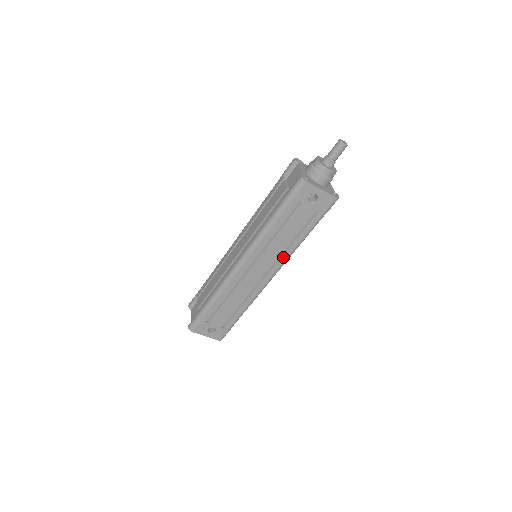
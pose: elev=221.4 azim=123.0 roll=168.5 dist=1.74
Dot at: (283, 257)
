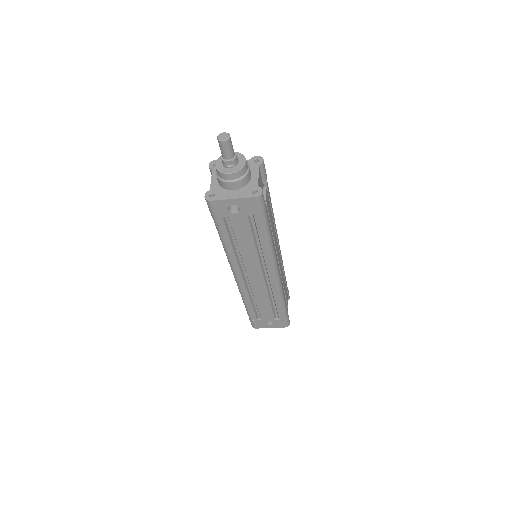
Dot at: (266, 259)
